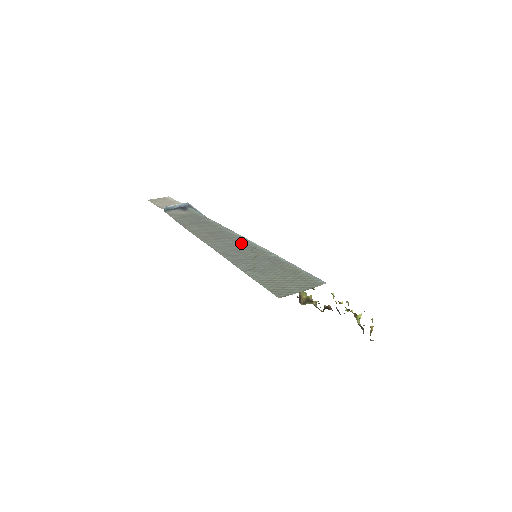
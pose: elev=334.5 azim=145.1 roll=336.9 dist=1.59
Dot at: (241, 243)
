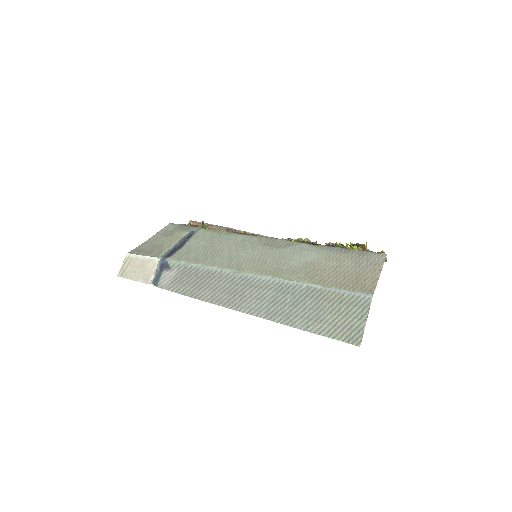
Dot at: (265, 287)
